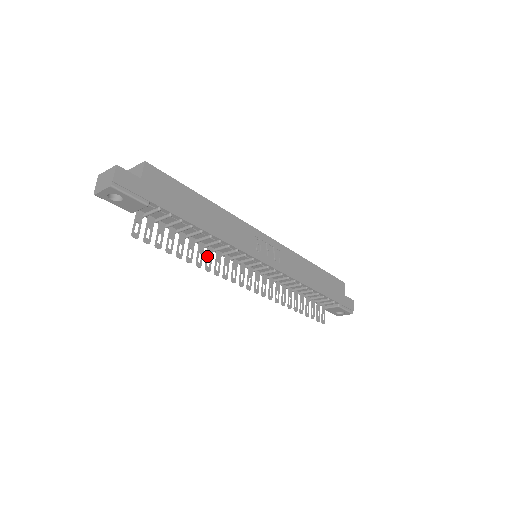
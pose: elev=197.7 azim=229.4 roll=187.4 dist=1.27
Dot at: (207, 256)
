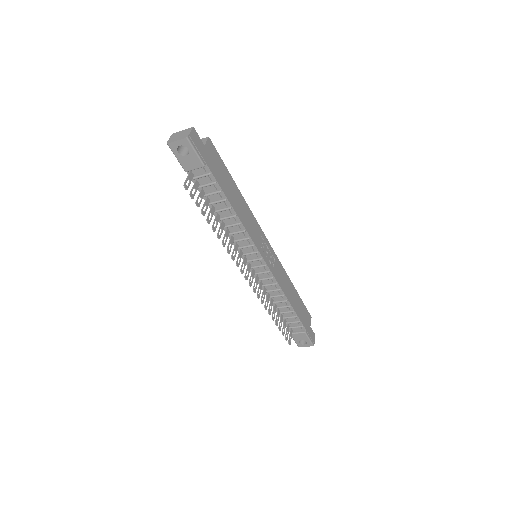
Dot at: (225, 234)
